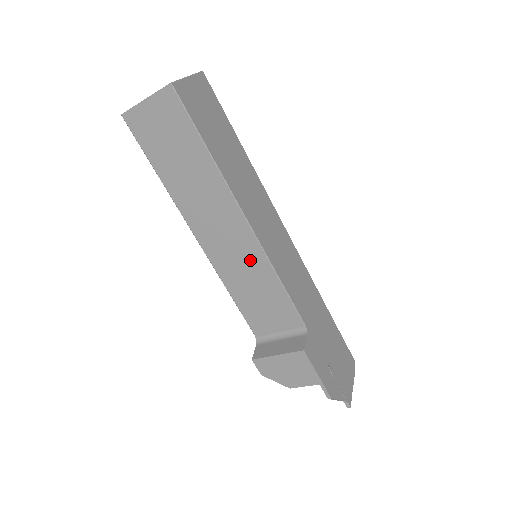
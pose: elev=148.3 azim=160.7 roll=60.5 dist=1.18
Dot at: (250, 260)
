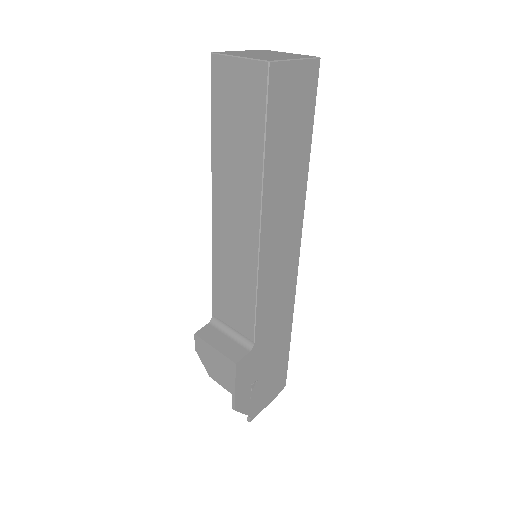
Dot at: (243, 261)
